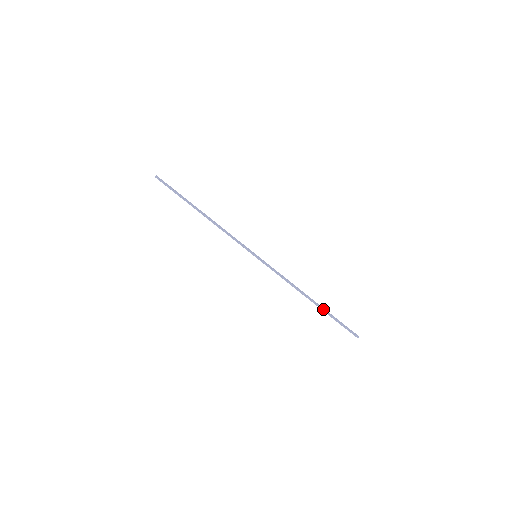
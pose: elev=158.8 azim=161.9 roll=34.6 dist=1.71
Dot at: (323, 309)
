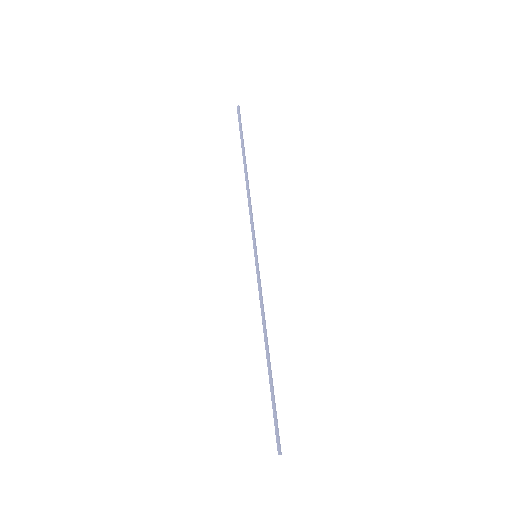
Dot at: (271, 379)
